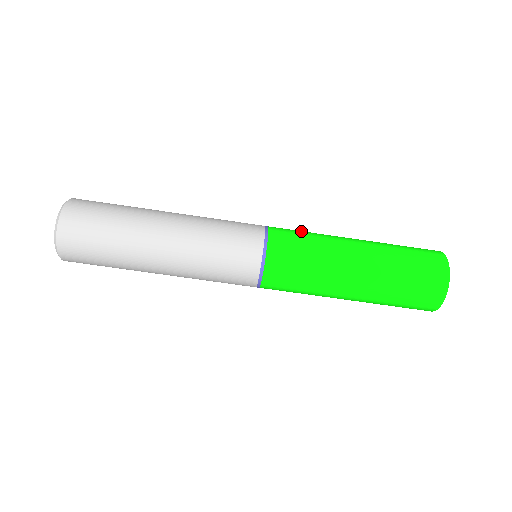
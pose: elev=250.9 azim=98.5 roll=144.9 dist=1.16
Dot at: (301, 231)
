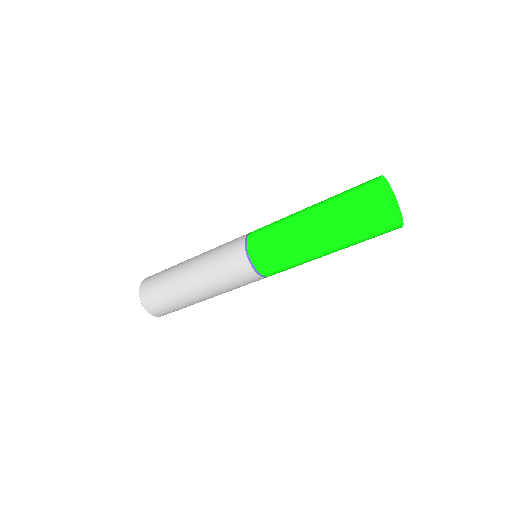
Dot at: occluded
